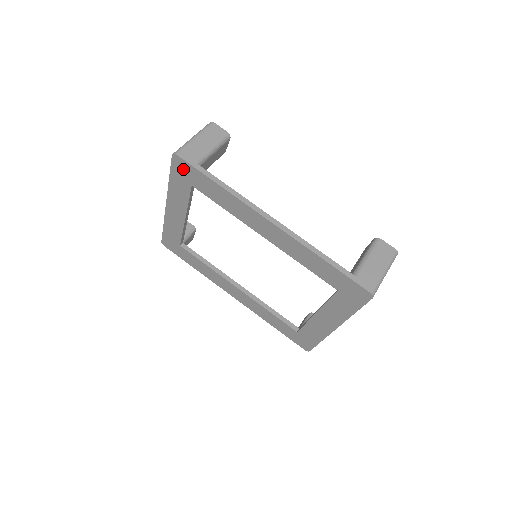
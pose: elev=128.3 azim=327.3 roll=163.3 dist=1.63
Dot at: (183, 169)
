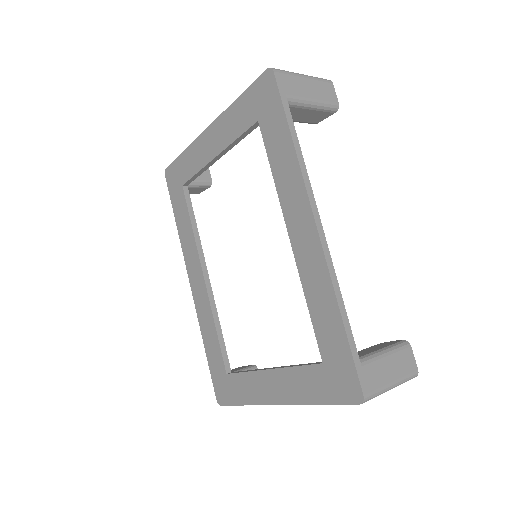
Dot at: (266, 94)
